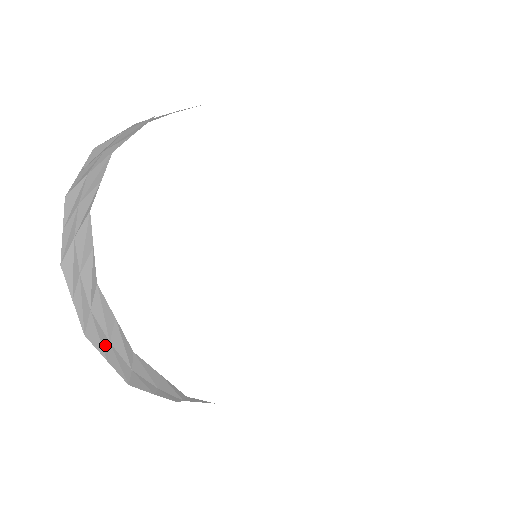
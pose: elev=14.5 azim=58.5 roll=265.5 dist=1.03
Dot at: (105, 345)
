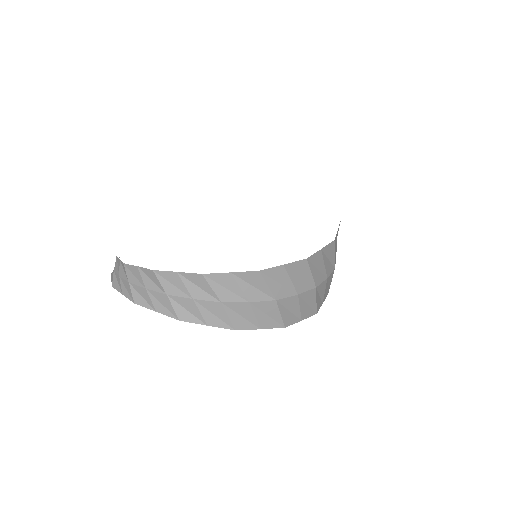
Dot at: (119, 283)
